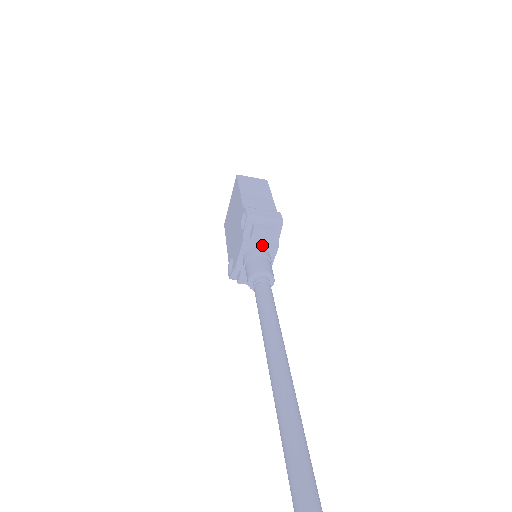
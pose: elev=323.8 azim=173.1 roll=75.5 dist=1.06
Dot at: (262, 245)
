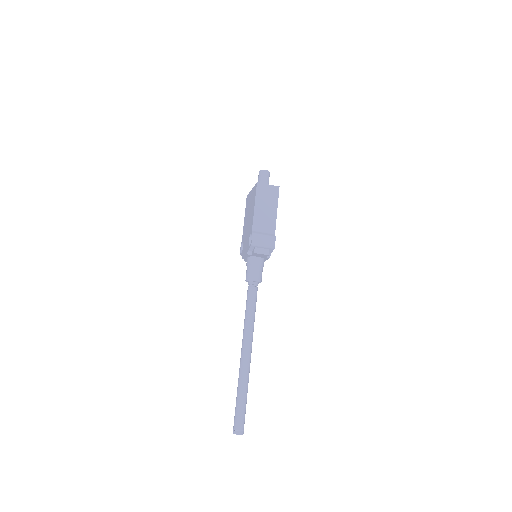
Dot at: (259, 256)
